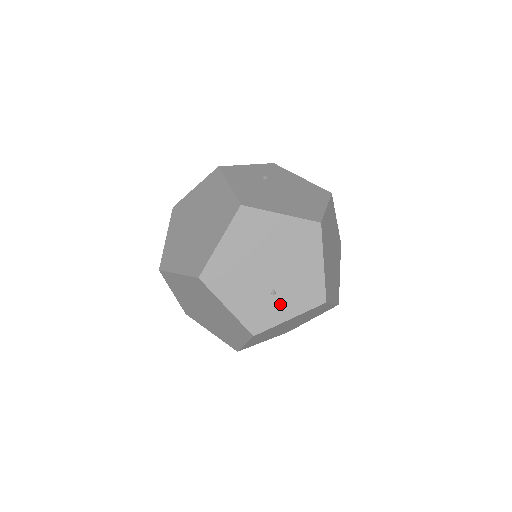
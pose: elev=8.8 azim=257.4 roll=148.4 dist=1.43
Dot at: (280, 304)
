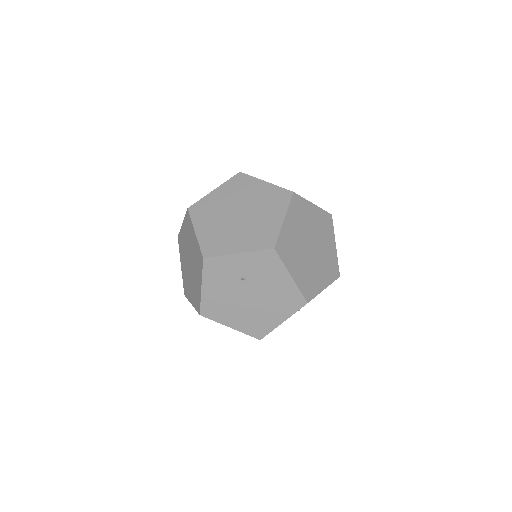
Dot at: occluded
